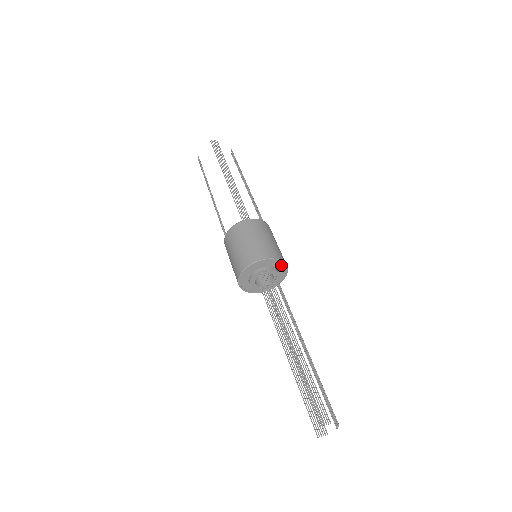
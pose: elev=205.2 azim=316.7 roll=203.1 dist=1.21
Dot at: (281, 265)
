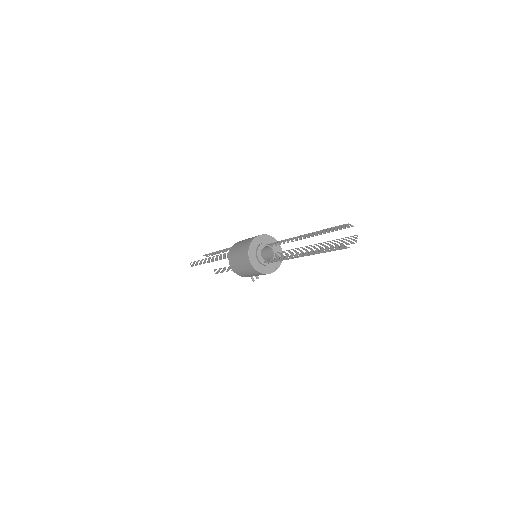
Dot at: (279, 251)
